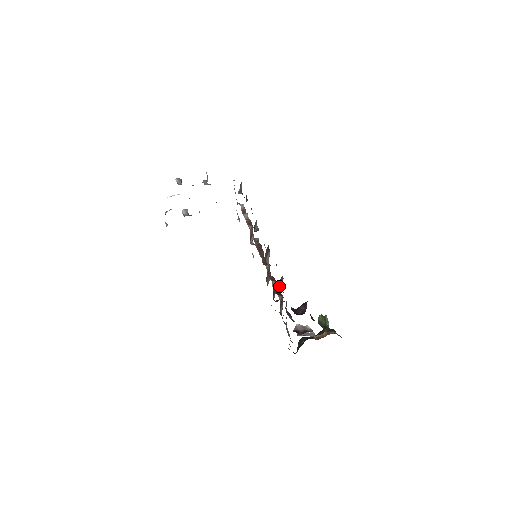
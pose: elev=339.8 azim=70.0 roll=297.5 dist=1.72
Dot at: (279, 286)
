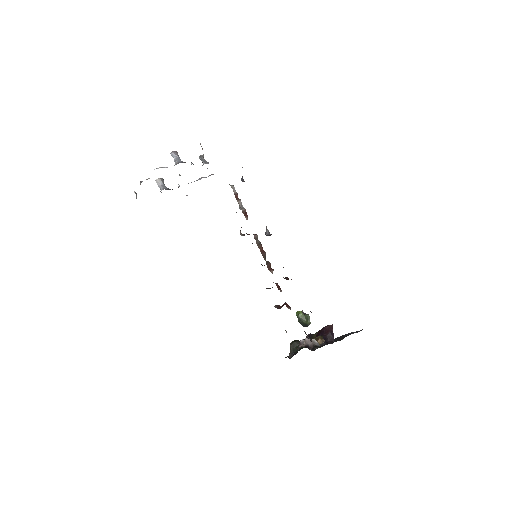
Dot at: occluded
